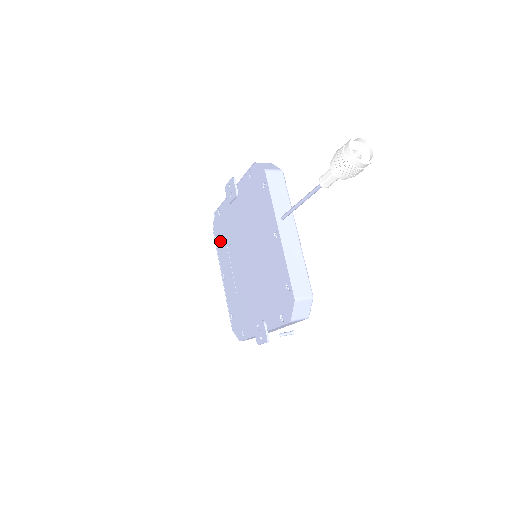
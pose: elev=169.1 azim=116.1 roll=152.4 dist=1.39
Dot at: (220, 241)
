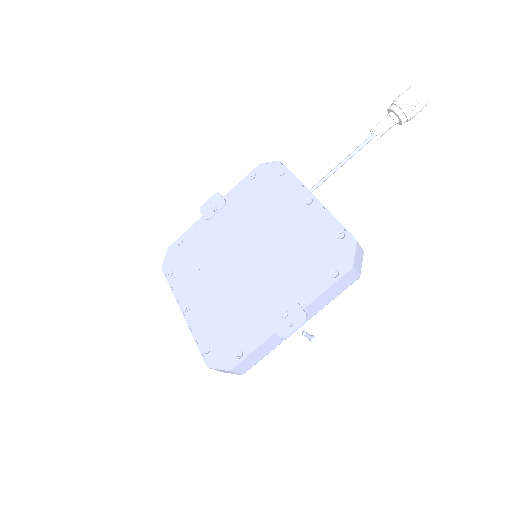
Dot at: (180, 271)
